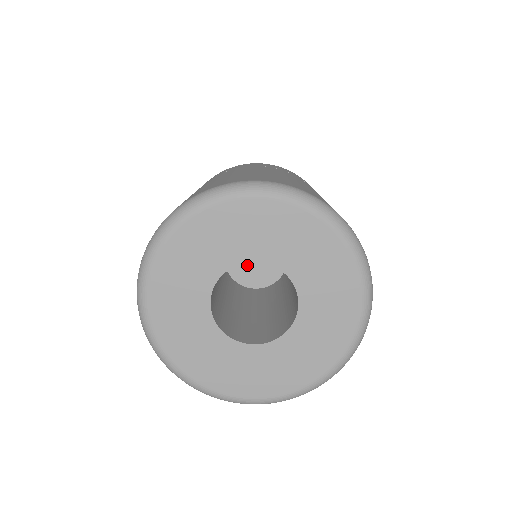
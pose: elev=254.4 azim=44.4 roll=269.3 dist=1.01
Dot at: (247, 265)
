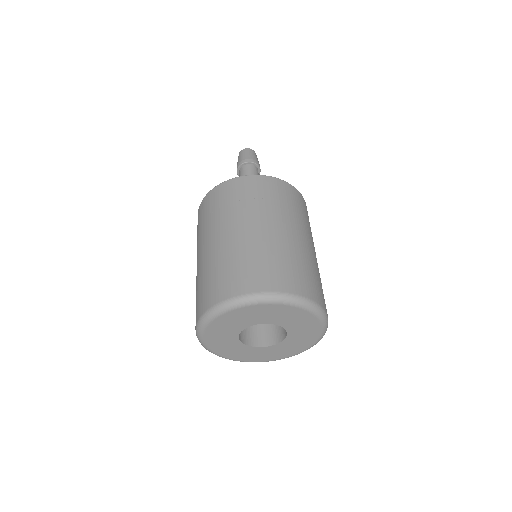
Dot at: occluded
